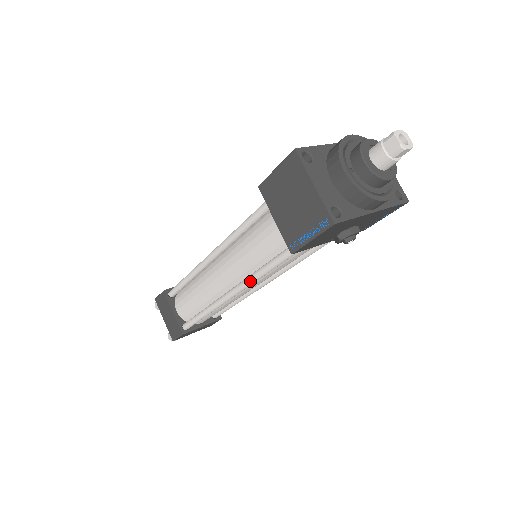
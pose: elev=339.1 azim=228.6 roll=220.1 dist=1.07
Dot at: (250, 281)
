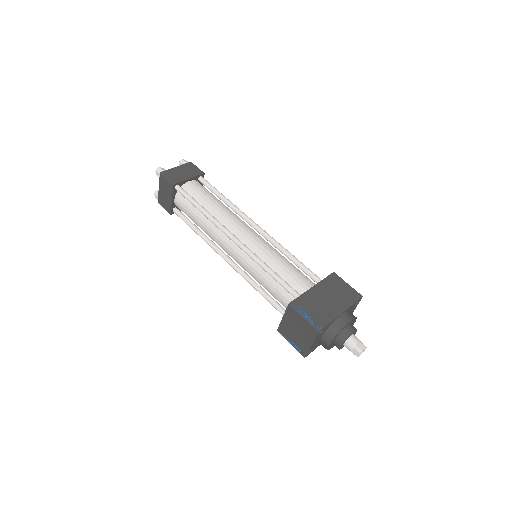
Dot at: (244, 278)
